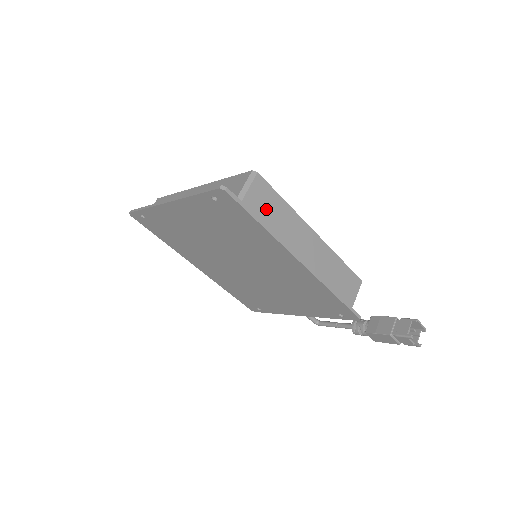
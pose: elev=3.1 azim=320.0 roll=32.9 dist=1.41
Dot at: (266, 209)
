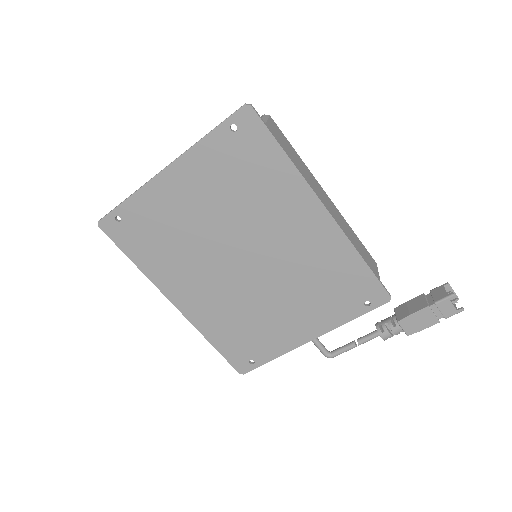
Dot at: (285, 146)
